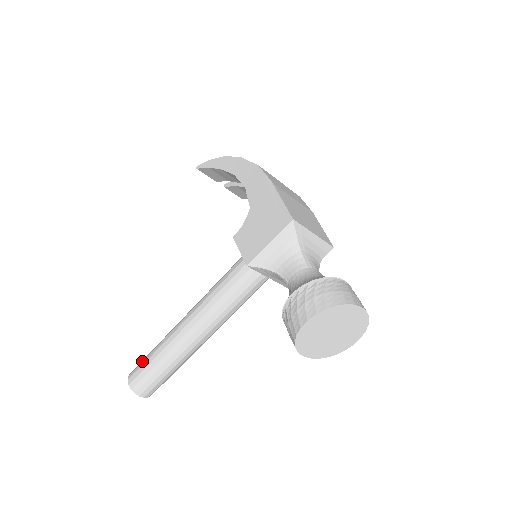
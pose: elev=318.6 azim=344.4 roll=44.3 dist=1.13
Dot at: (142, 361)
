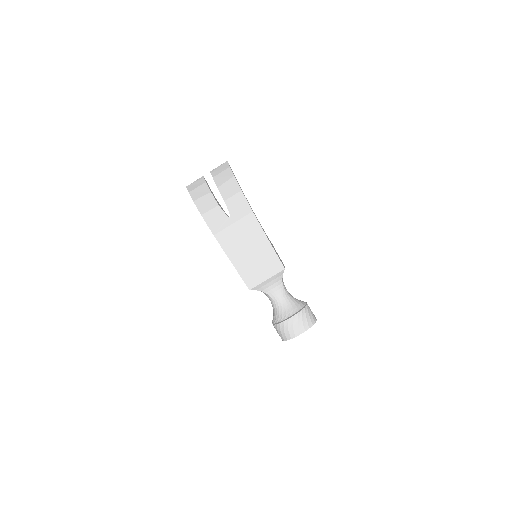
Dot at: occluded
